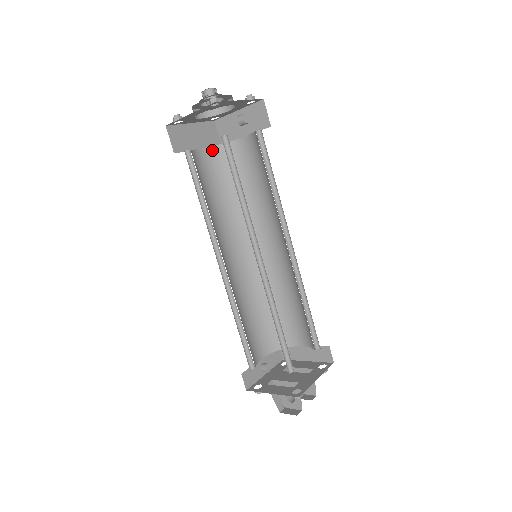
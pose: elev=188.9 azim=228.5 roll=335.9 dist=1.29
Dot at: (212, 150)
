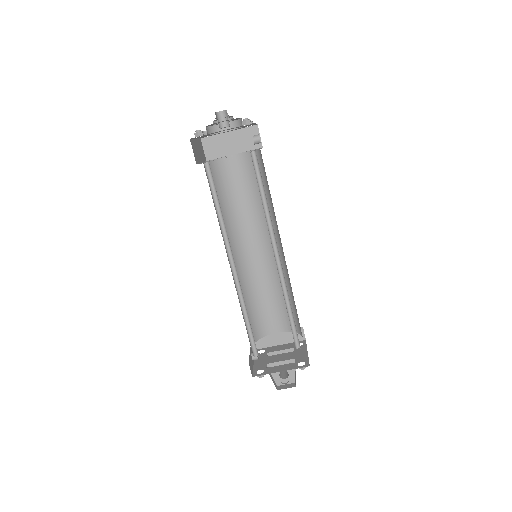
Dot at: occluded
